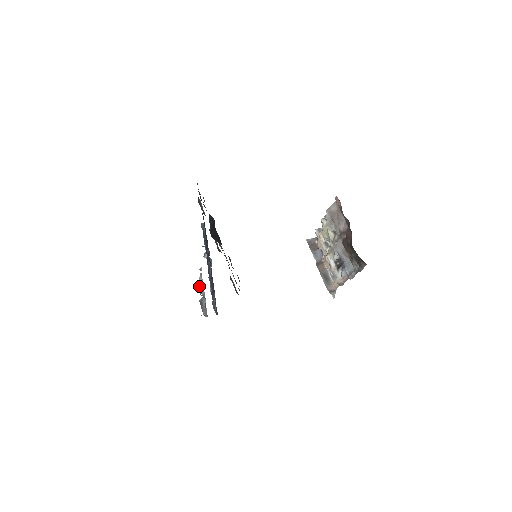
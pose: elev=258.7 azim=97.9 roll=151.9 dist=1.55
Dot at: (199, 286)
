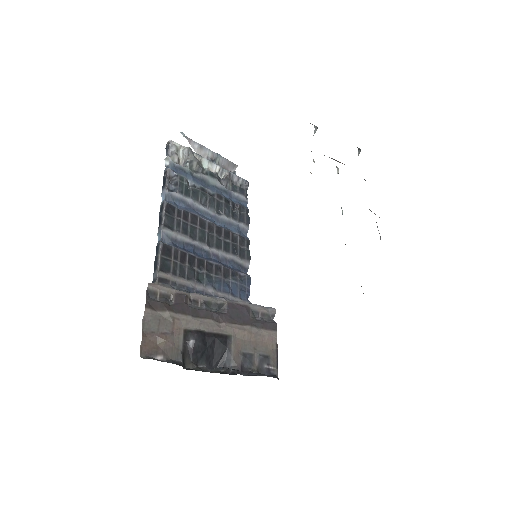
Dot at: occluded
